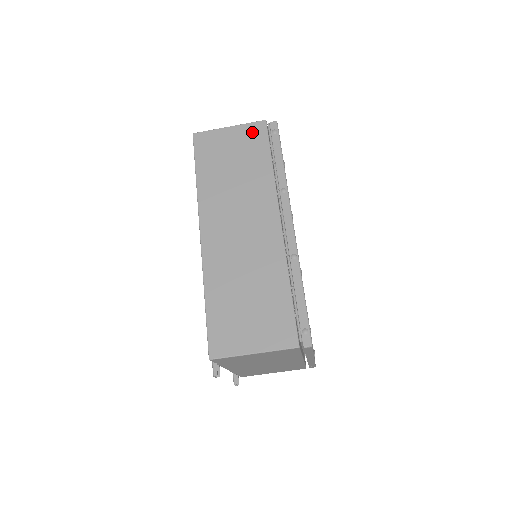
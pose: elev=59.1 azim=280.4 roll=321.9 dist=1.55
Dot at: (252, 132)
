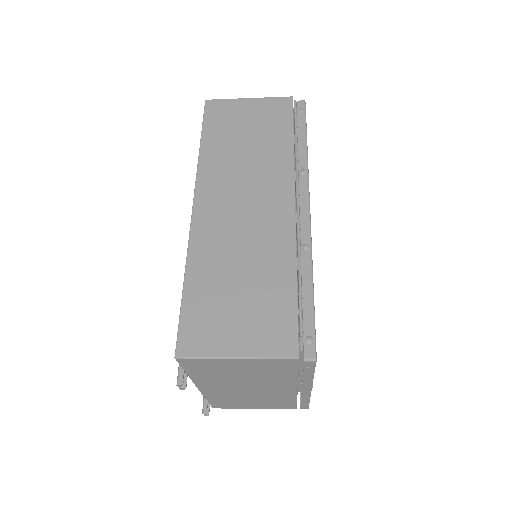
Dot at: (275, 106)
